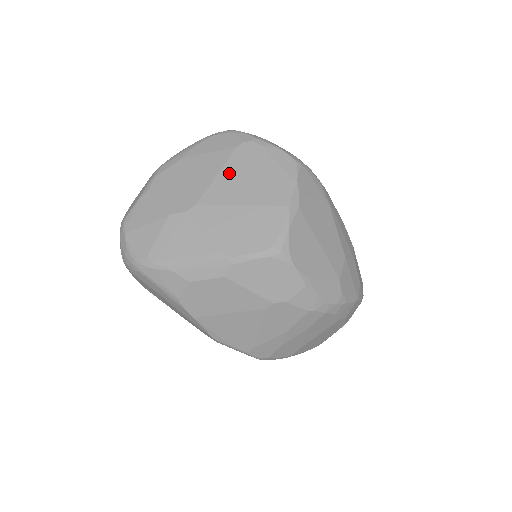
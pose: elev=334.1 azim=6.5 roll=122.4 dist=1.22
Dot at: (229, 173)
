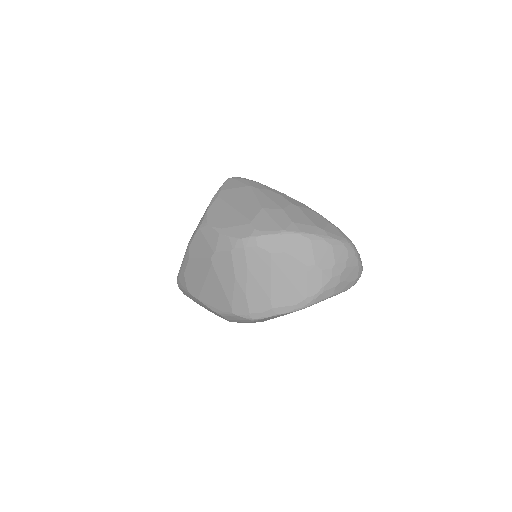
Dot at: occluded
